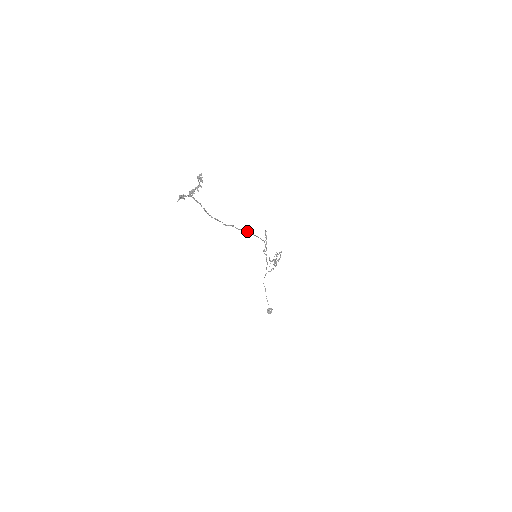
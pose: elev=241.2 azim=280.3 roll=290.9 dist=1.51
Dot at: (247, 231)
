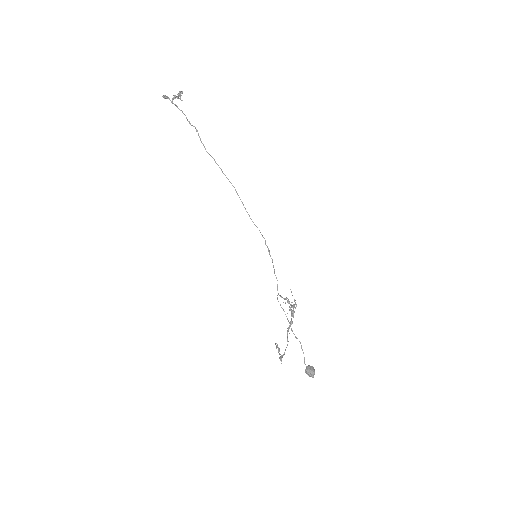
Dot at: (233, 186)
